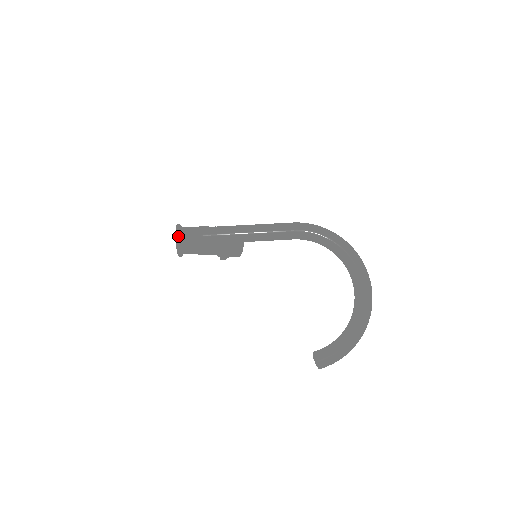
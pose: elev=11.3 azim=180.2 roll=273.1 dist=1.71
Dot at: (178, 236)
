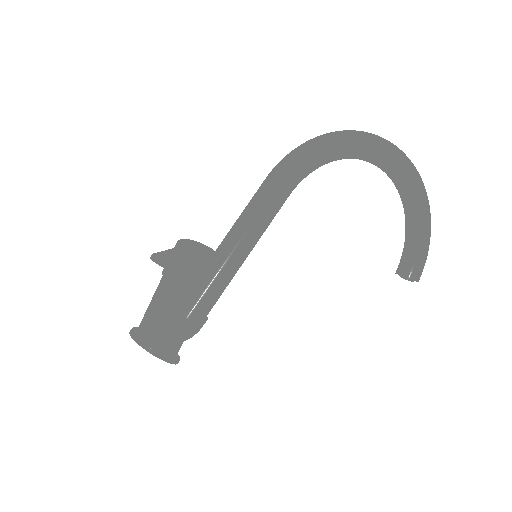
Dot at: (163, 355)
